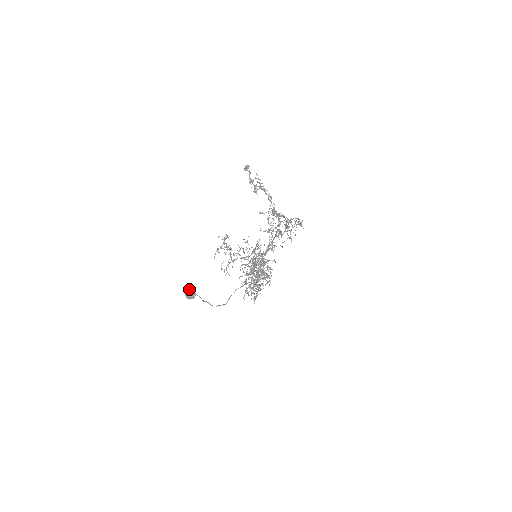
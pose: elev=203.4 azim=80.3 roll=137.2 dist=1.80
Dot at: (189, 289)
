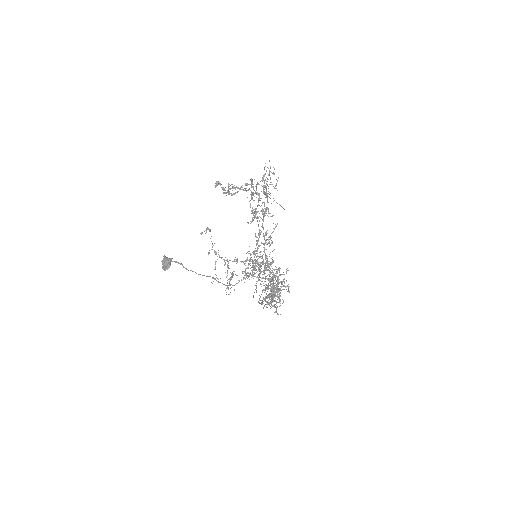
Dot at: occluded
